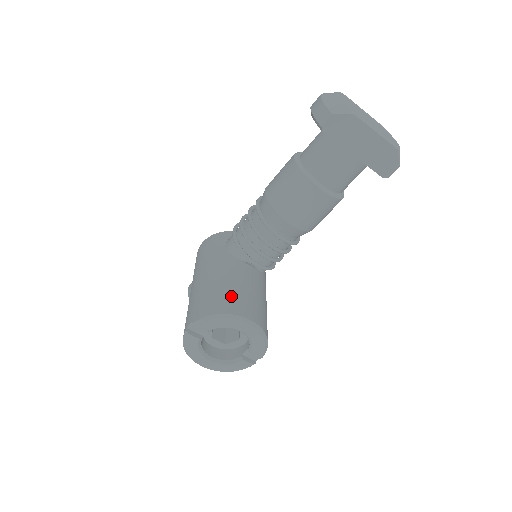
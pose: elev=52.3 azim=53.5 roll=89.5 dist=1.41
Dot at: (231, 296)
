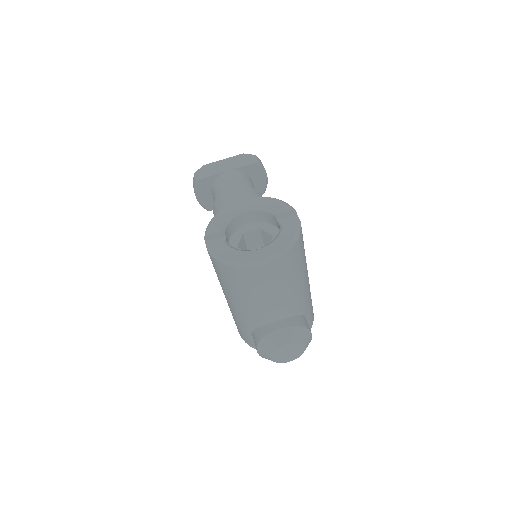
Dot at: occluded
